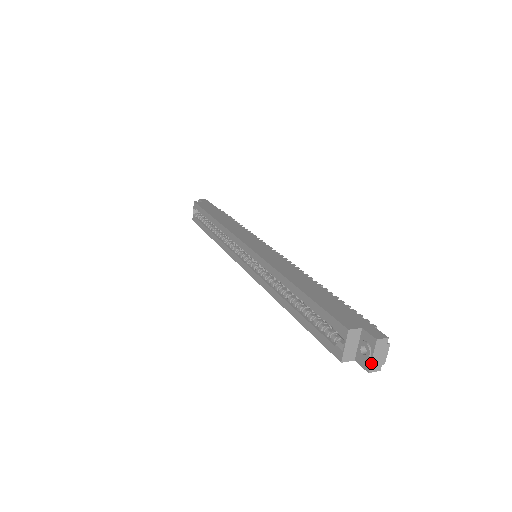
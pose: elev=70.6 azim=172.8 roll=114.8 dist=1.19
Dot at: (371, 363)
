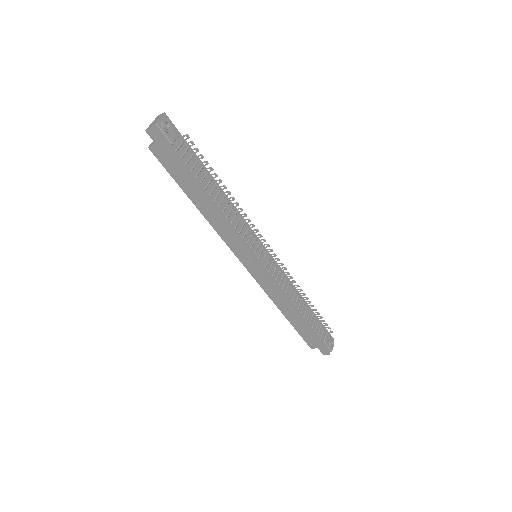
Dot at: (149, 126)
